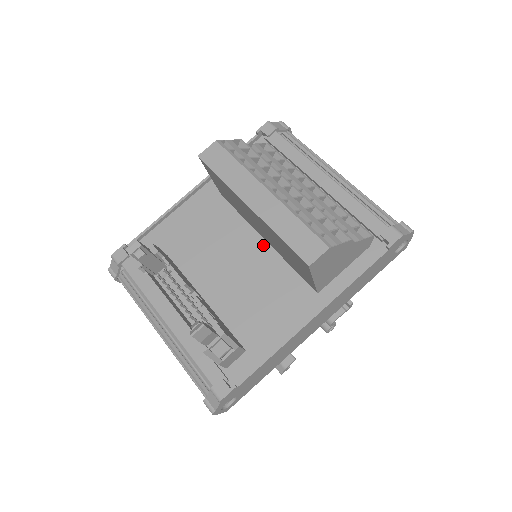
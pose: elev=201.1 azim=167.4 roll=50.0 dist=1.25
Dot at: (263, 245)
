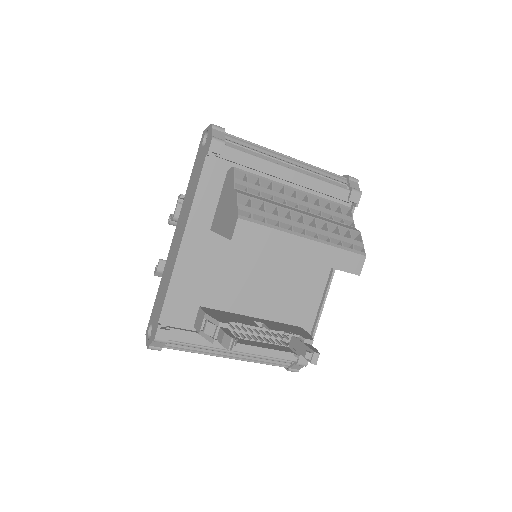
Dot at: (270, 252)
